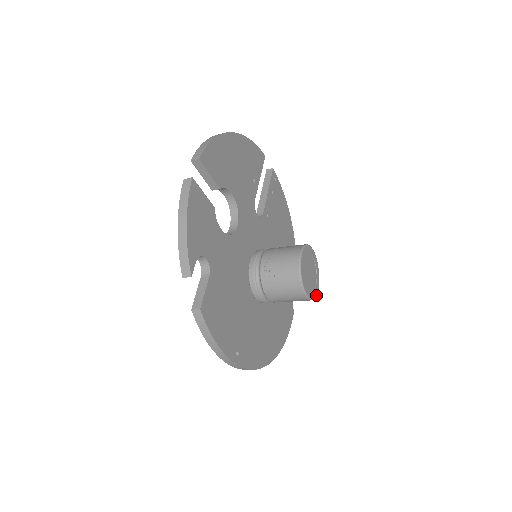
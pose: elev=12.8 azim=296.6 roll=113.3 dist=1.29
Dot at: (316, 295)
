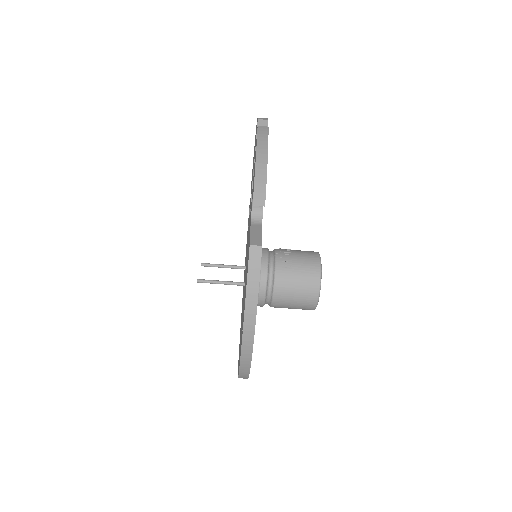
Dot at: occluded
